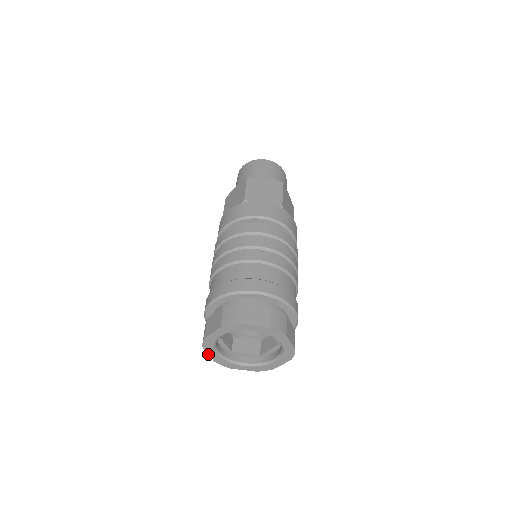
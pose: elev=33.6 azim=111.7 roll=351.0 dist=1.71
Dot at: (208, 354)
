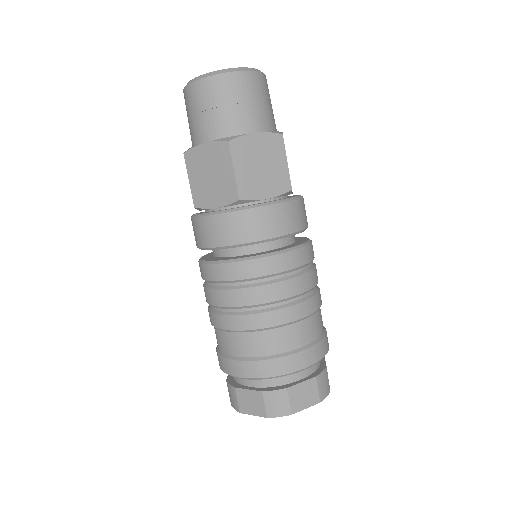
Dot at: occluded
